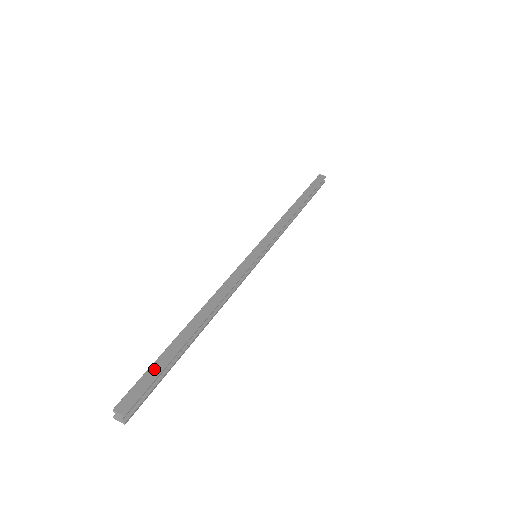
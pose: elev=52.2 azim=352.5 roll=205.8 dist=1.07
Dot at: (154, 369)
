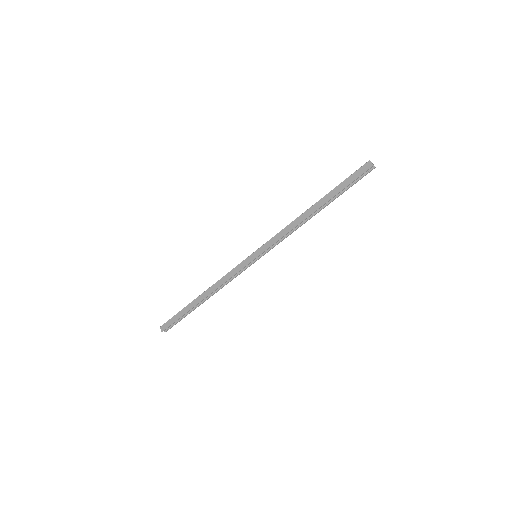
Dot at: (177, 316)
